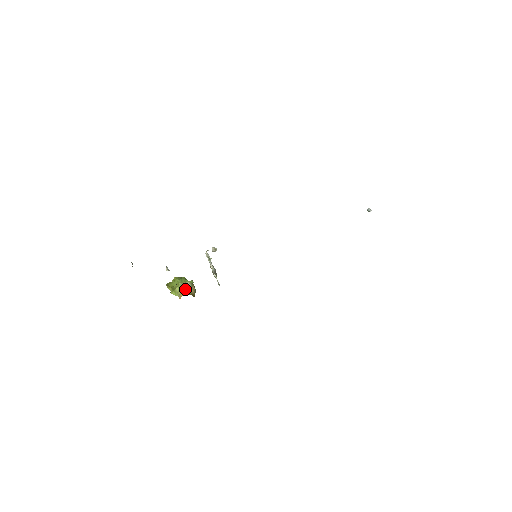
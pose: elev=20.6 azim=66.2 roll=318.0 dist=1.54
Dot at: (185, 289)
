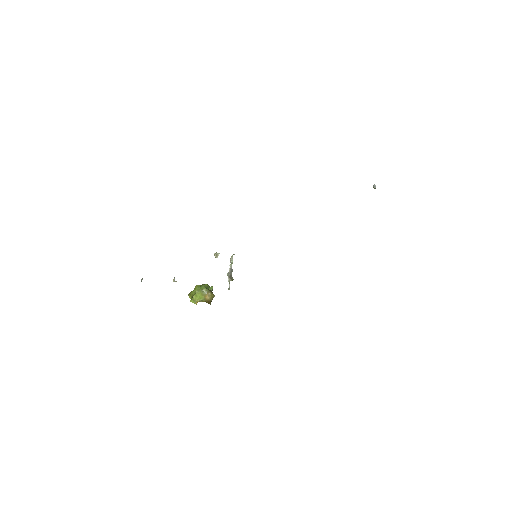
Dot at: (200, 296)
